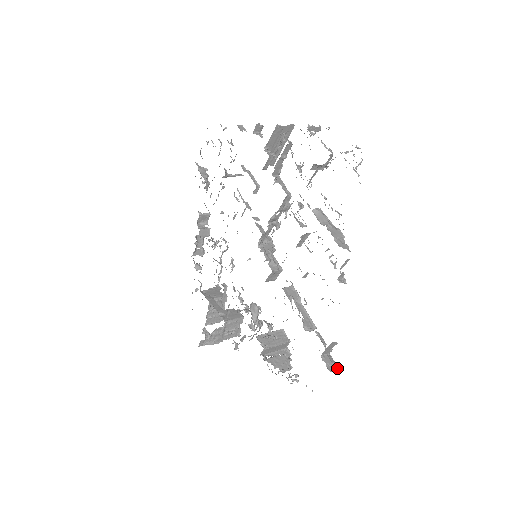
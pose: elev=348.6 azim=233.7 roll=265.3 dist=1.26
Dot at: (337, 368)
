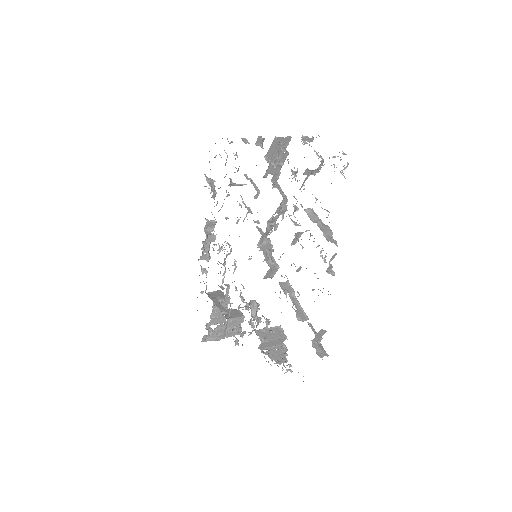
Dot at: (326, 355)
